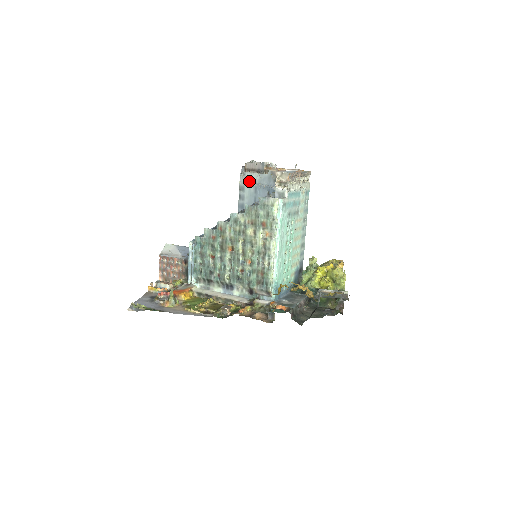
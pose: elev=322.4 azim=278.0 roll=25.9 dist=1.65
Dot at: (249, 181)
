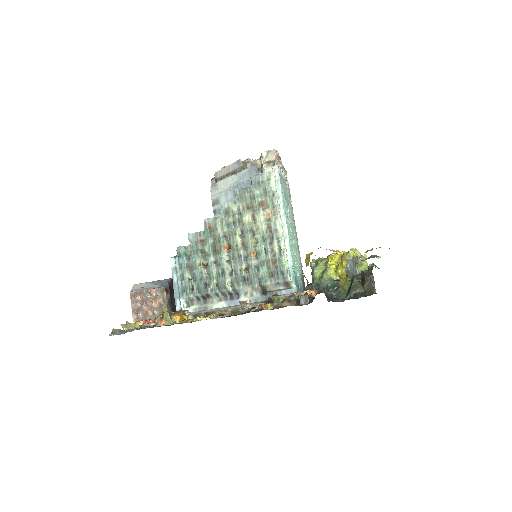
Dot at: (224, 189)
